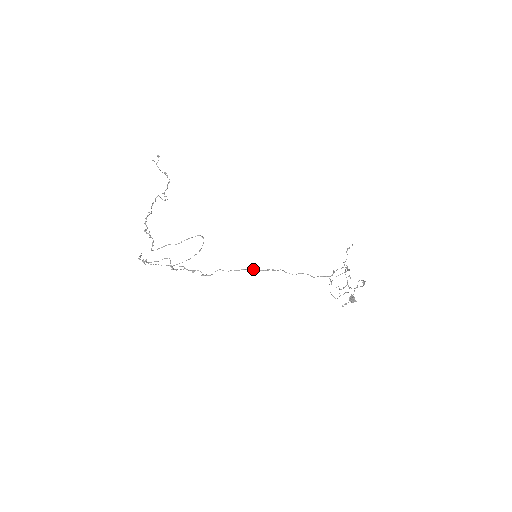
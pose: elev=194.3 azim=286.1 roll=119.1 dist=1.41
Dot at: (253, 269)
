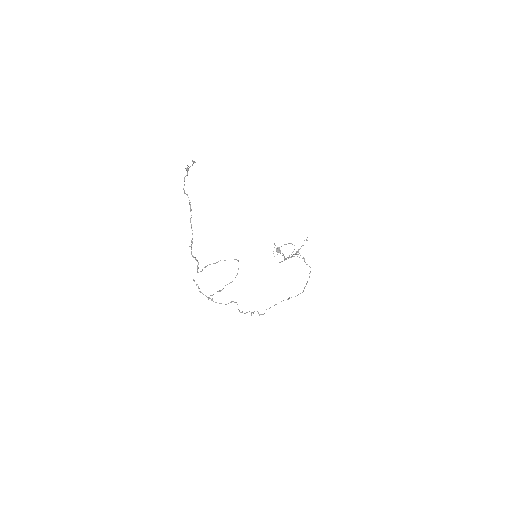
Dot at: occluded
